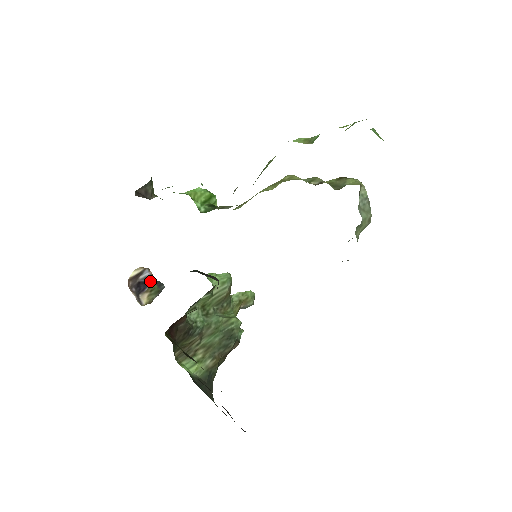
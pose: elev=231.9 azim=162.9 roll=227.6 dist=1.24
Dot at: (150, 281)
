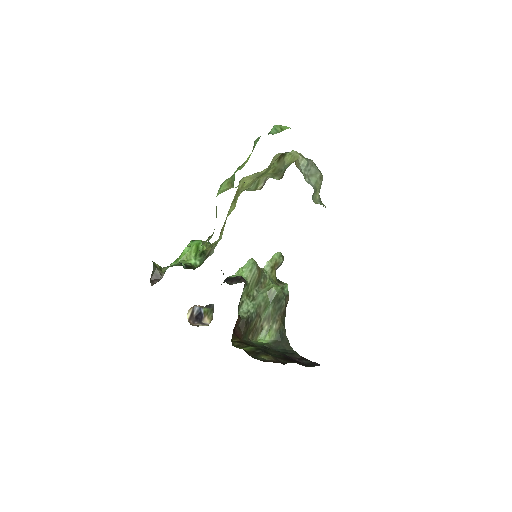
Dot at: (202, 310)
